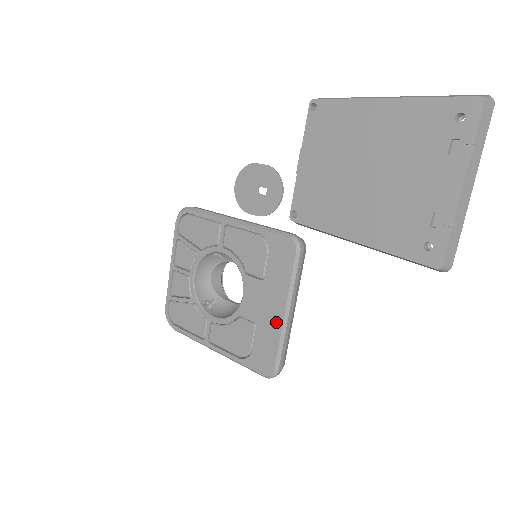
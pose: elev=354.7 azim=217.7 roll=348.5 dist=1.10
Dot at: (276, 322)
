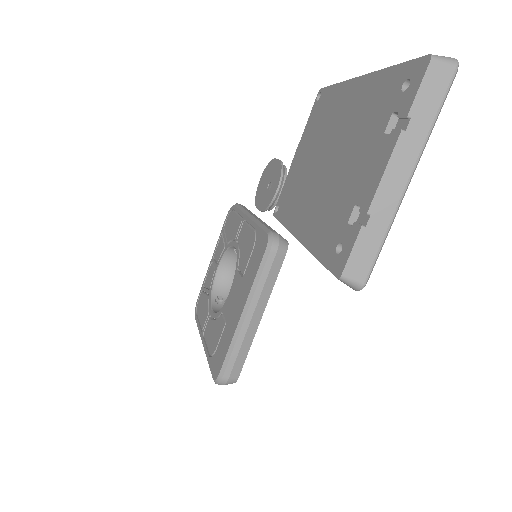
Dot at: (235, 323)
